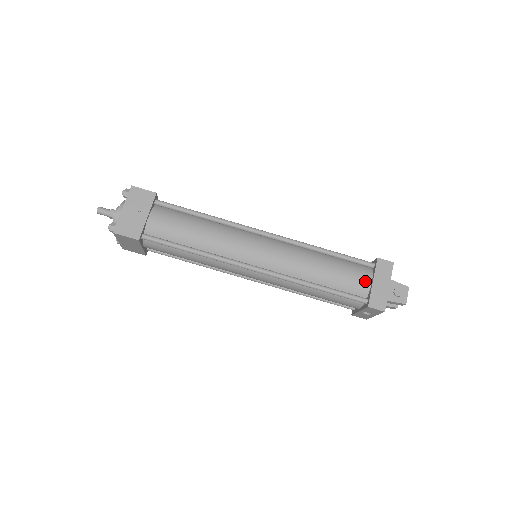
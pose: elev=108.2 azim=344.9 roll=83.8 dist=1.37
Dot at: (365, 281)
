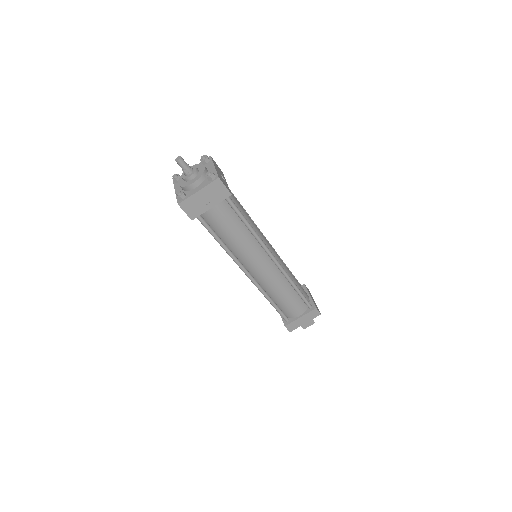
Dot at: (297, 314)
